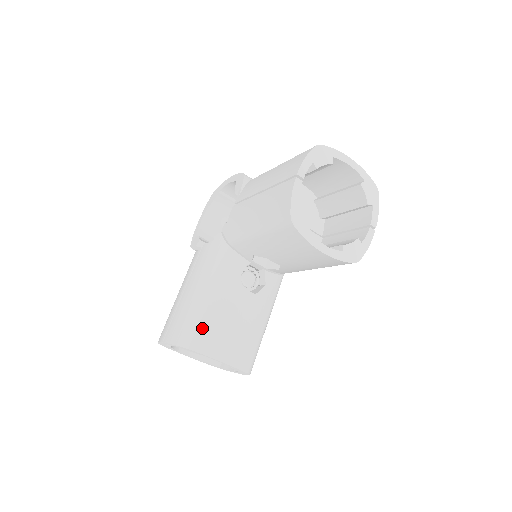
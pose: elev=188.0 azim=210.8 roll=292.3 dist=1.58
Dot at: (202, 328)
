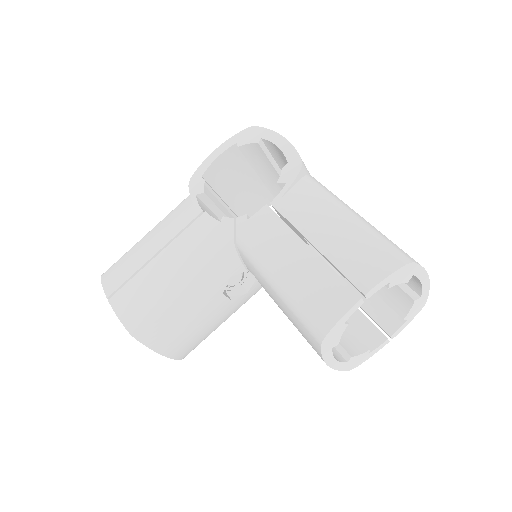
Dot at: (159, 322)
